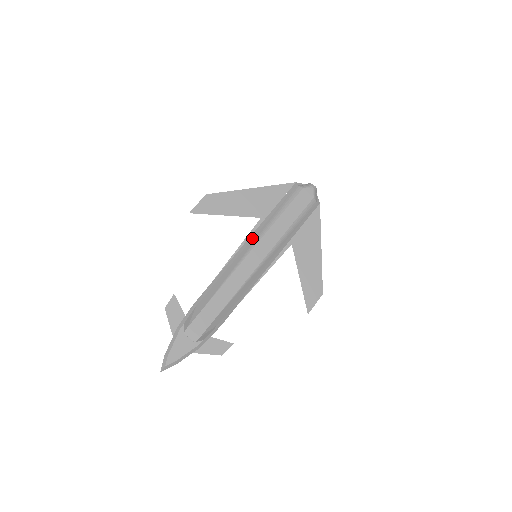
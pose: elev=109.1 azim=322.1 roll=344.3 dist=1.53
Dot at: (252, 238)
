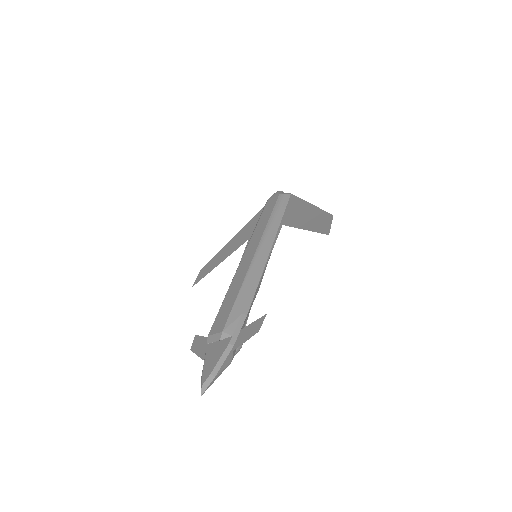
Dot at: occluded
